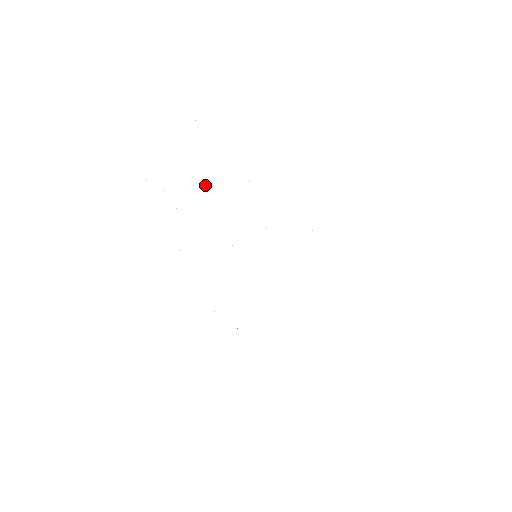
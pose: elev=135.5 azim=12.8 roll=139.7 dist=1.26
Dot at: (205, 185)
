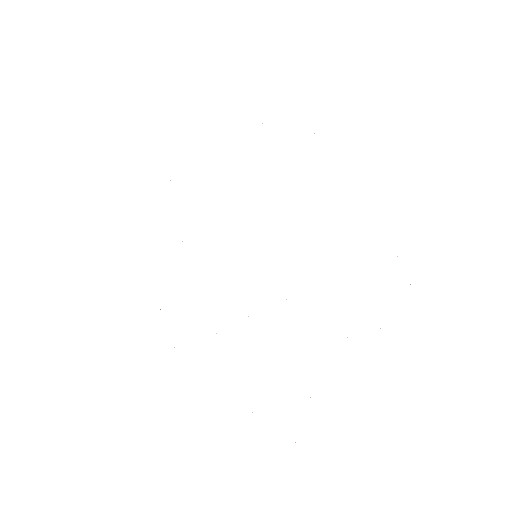
Dot at: occluded
